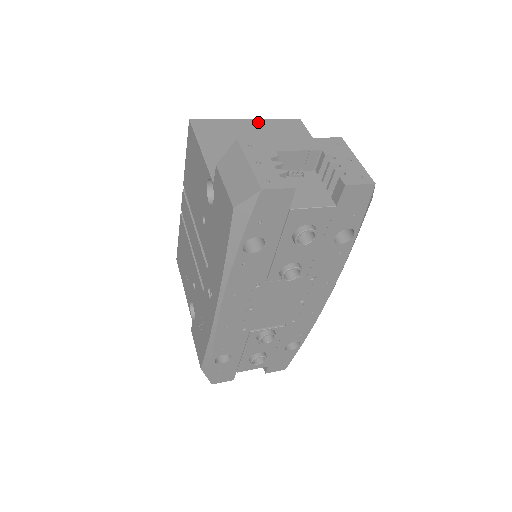
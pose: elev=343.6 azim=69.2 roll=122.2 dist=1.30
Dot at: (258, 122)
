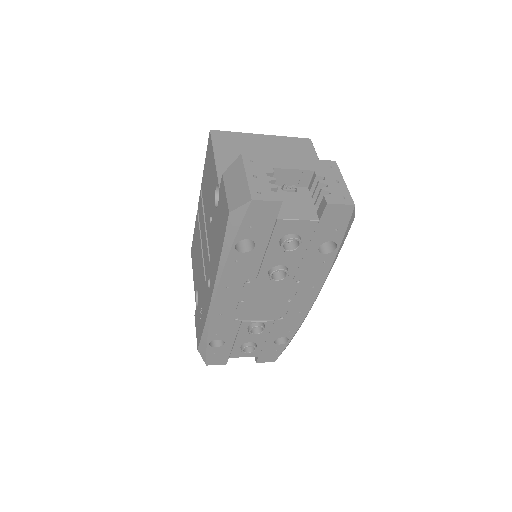
Dot at: (271, 138)
